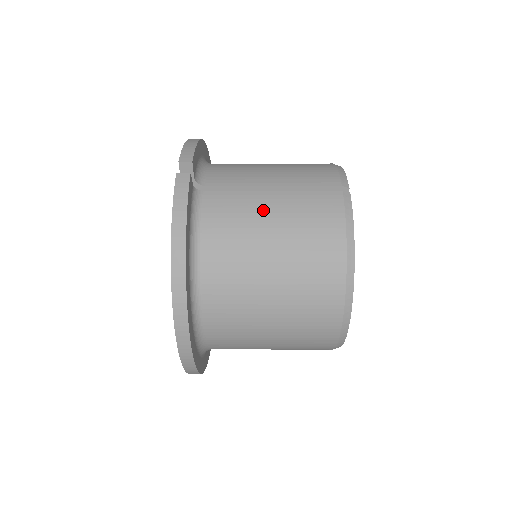
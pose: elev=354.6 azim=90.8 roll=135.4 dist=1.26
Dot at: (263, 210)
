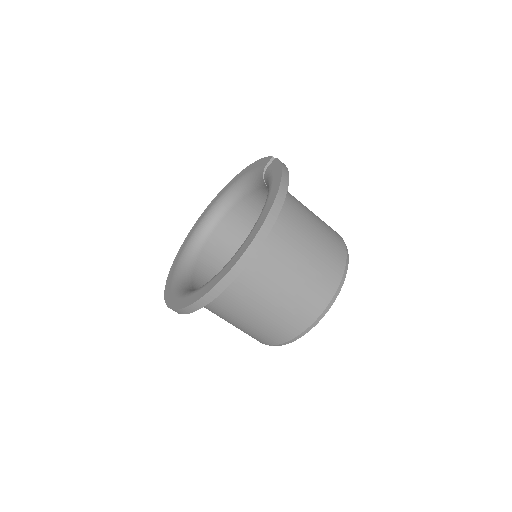
Dot at: (307, 209)
